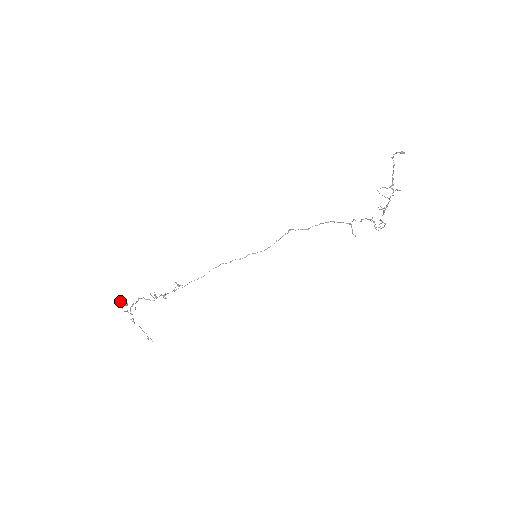
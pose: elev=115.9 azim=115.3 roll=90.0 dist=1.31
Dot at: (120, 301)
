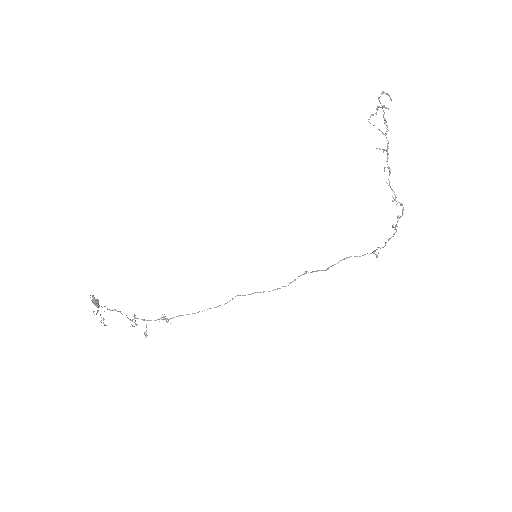
Dot at: (92, 295)
